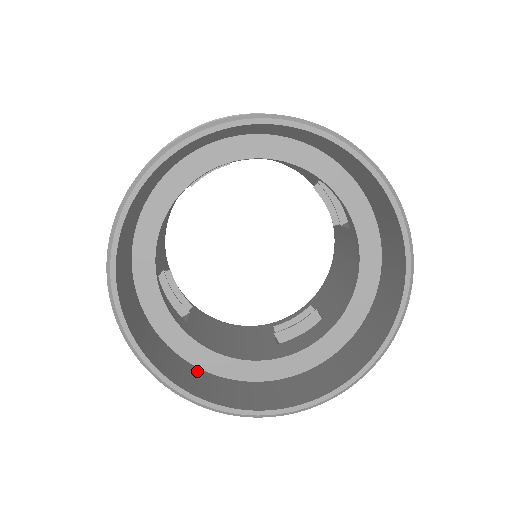
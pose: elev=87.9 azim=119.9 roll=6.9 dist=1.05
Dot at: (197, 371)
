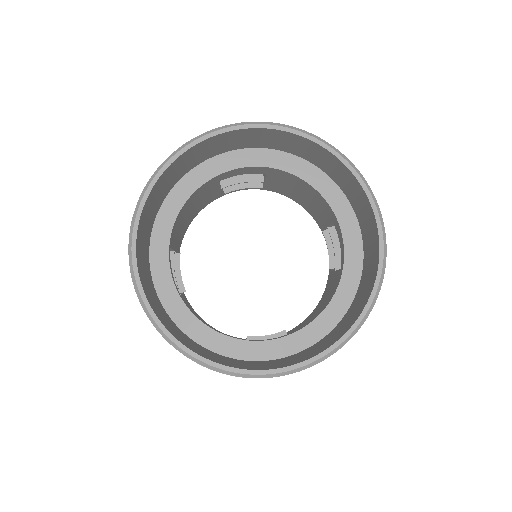
Dot at: (171, 321)
